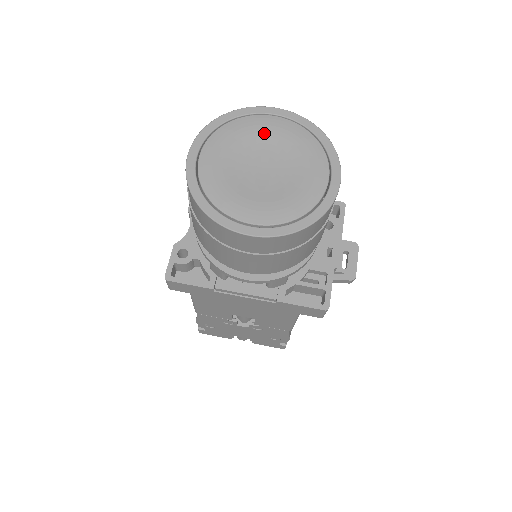
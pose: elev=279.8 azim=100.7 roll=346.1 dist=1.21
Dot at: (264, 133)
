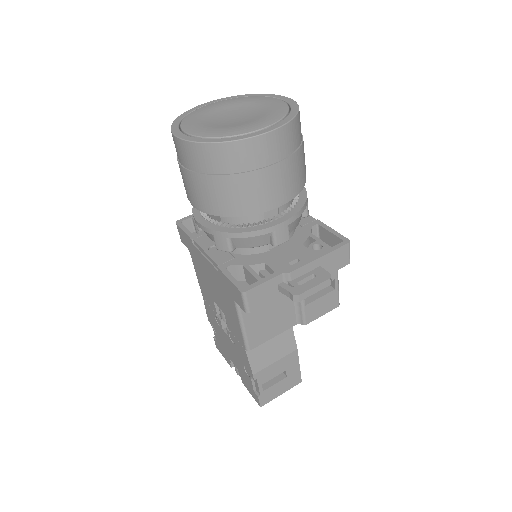
Dot at: (260, 103)
